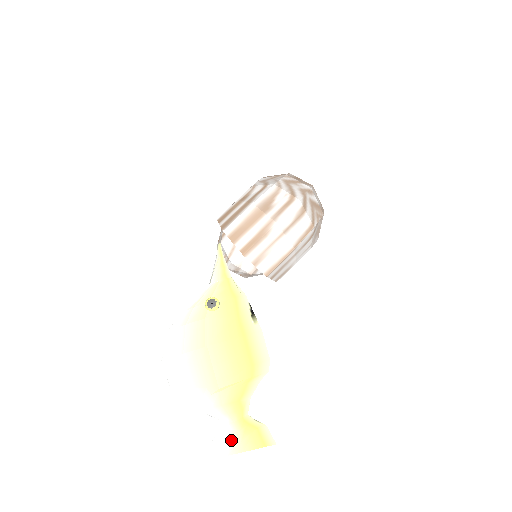
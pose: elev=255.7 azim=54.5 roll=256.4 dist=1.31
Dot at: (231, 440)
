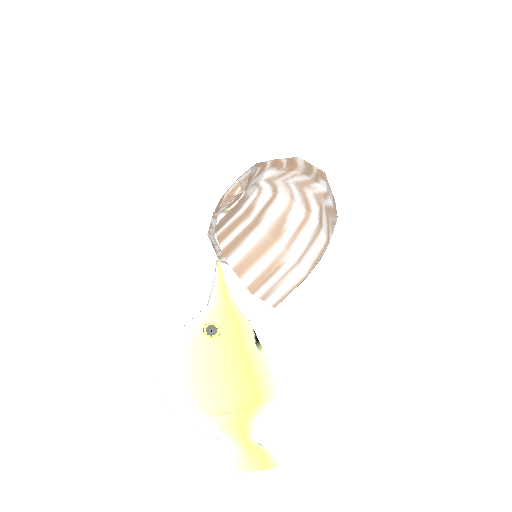
Dot at: (234, 460)
